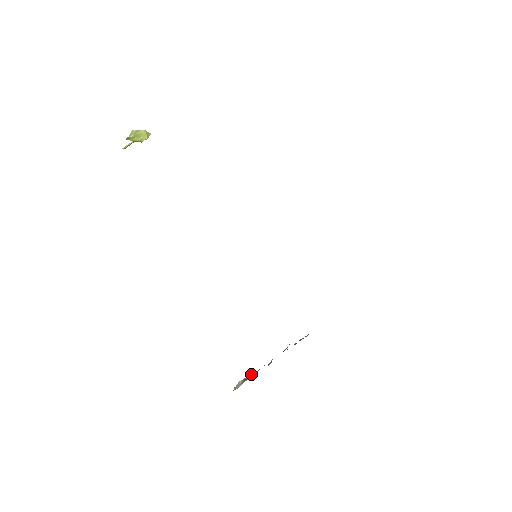
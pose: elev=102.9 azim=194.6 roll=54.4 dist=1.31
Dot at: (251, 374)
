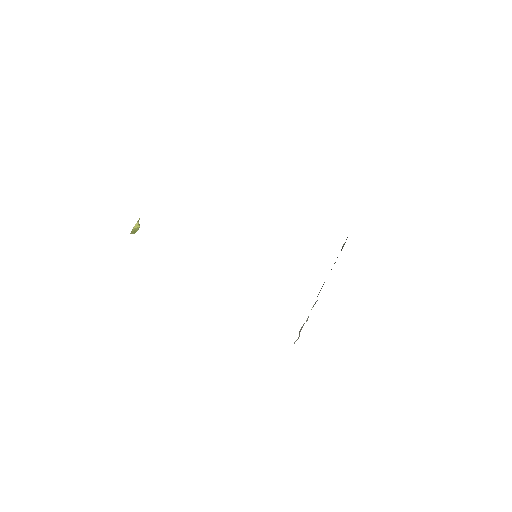
Dot at: (304, 323)
